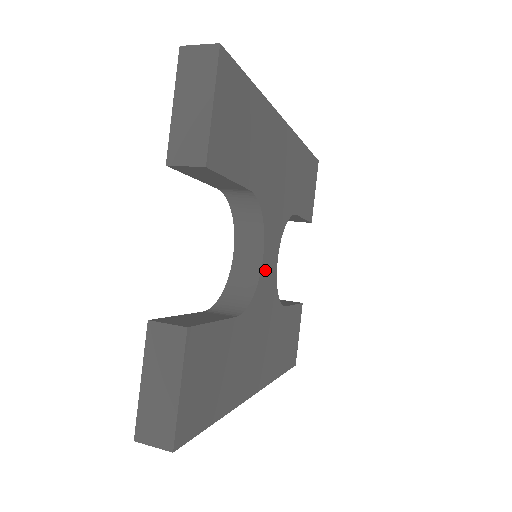
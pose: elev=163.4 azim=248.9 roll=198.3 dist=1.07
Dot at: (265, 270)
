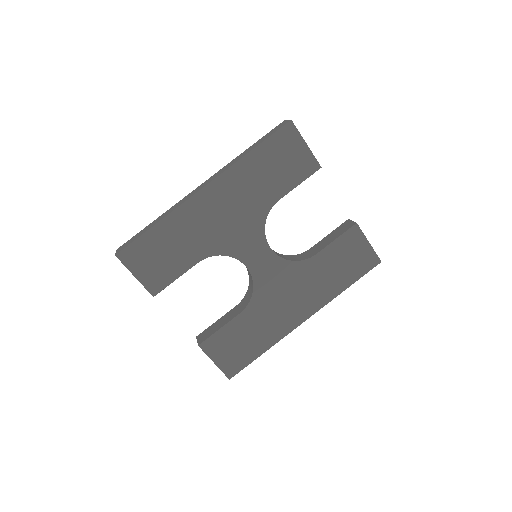
Dot at: (257, 269)
